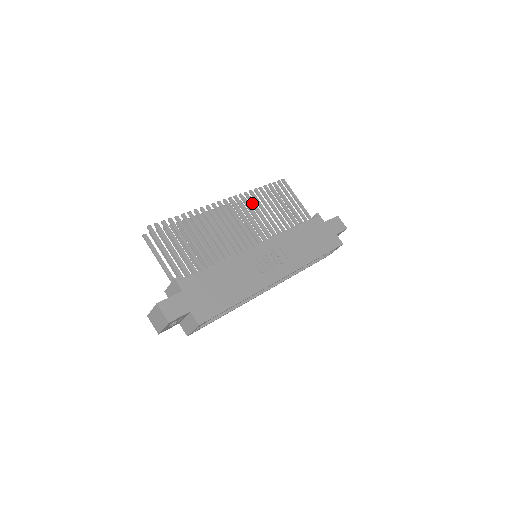
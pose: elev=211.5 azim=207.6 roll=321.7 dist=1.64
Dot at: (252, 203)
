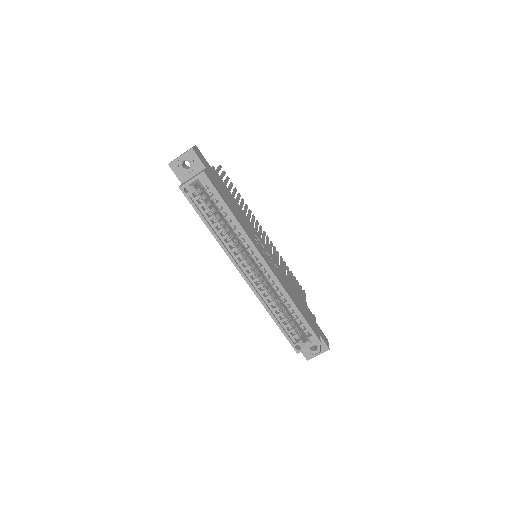
Dot at: (278, 255)
